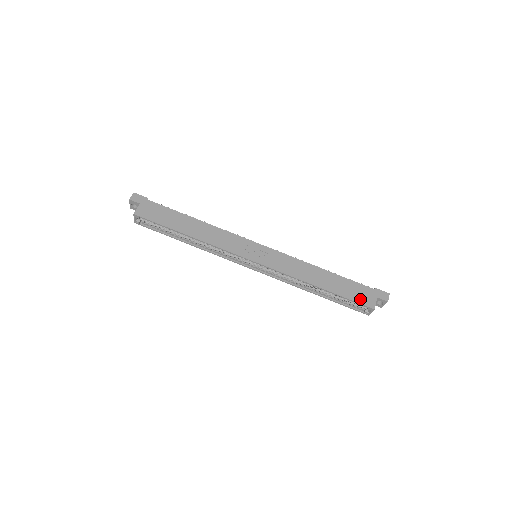
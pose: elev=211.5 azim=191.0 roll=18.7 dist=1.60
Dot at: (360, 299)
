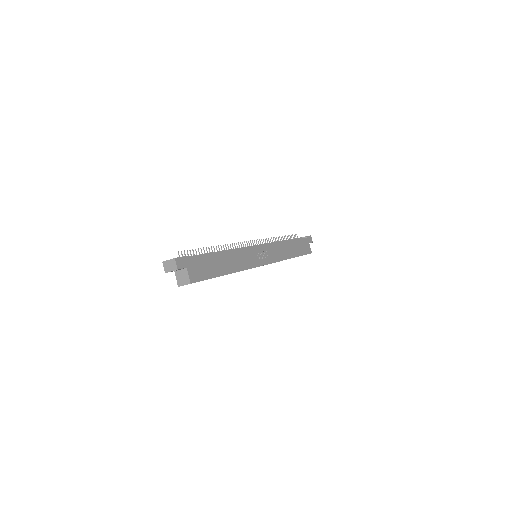
Dot at: (306, 251)
